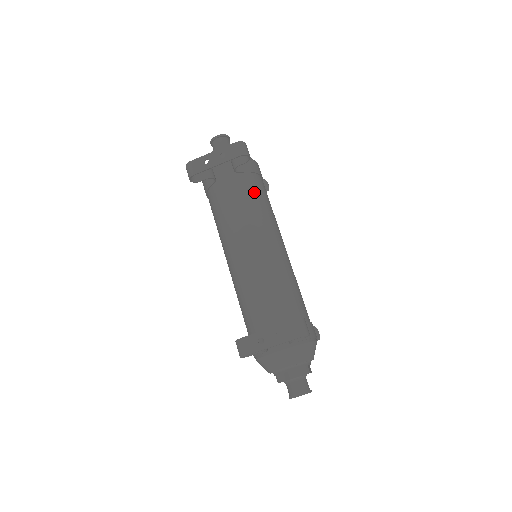
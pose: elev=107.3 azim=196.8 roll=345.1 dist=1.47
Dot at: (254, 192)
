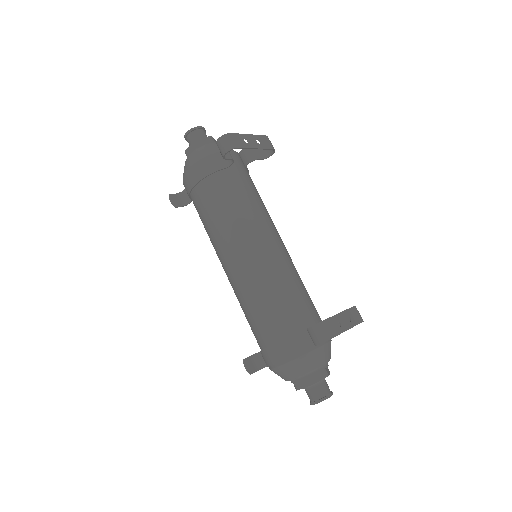
Dot at: occluded
